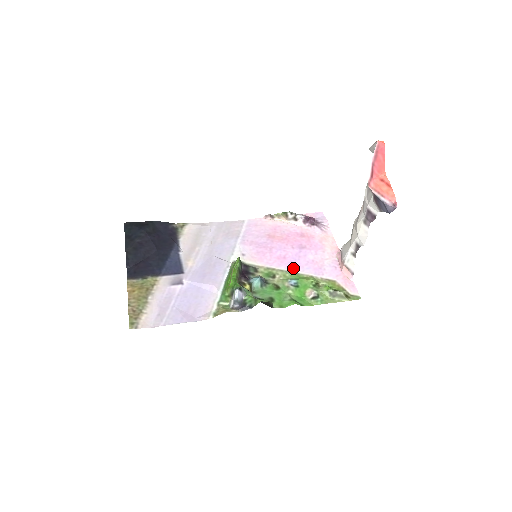
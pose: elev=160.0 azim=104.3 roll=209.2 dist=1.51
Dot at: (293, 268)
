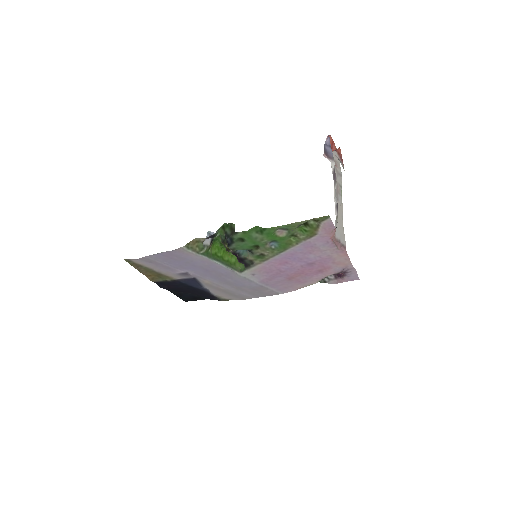
Dot at: (286, 254)
